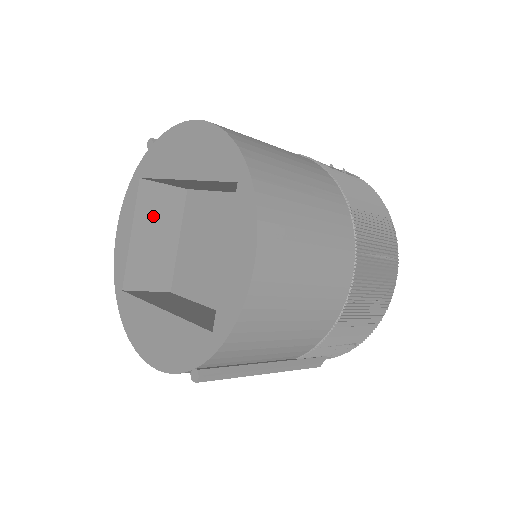
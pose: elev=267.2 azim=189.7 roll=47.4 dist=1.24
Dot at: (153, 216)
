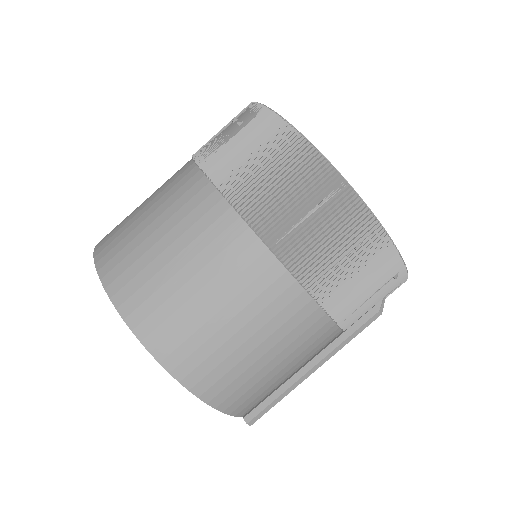
Dot at: occluded
